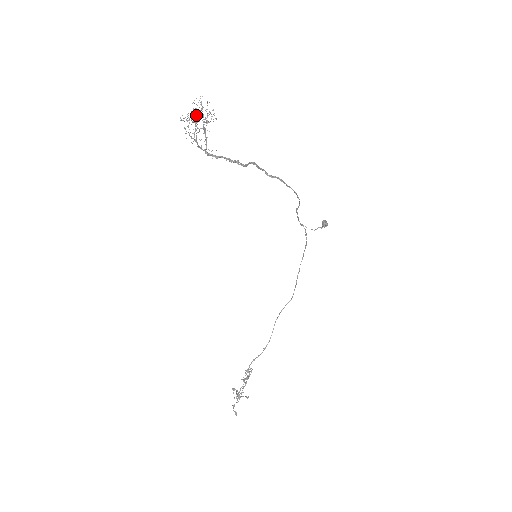
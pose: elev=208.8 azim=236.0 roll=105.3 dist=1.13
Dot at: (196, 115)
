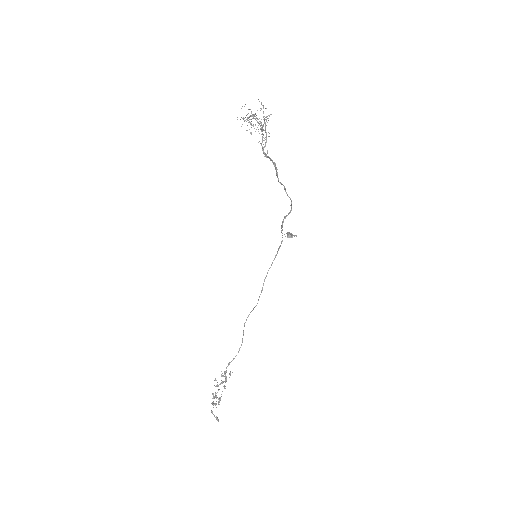
Dot at: (253, 117)
